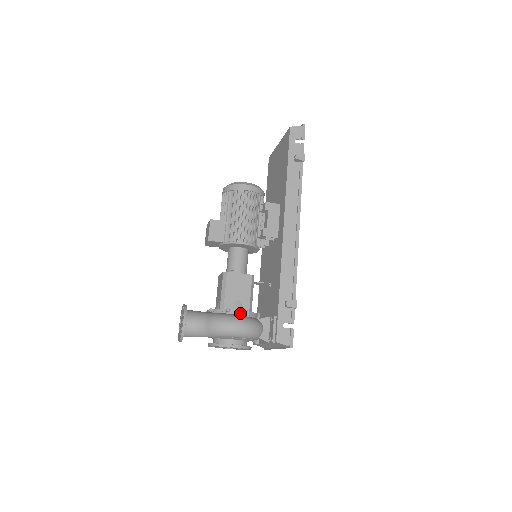
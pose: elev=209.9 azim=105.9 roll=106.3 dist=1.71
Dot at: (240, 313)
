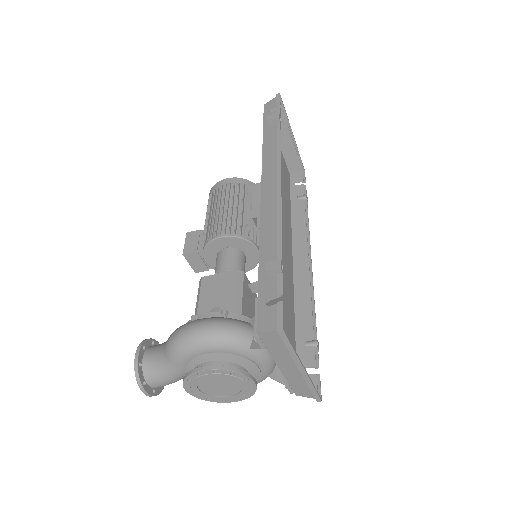
Dot at: (210, 316)
